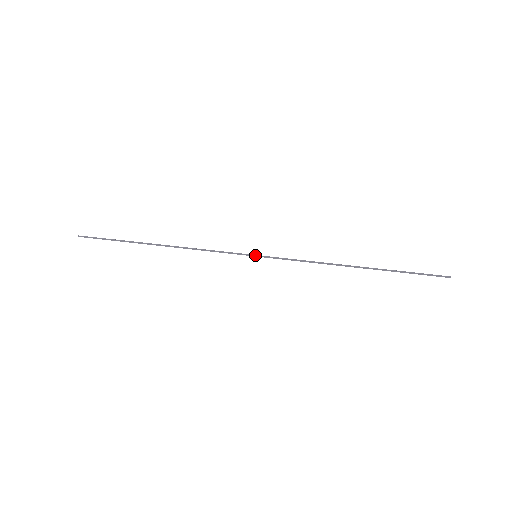
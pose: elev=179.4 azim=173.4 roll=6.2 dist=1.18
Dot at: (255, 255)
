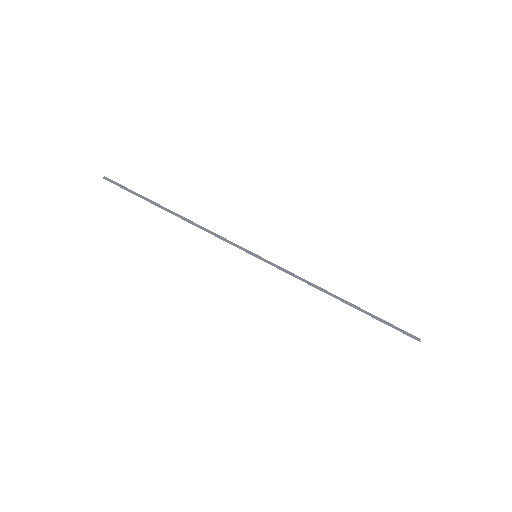
Dot at: (255, 256)
